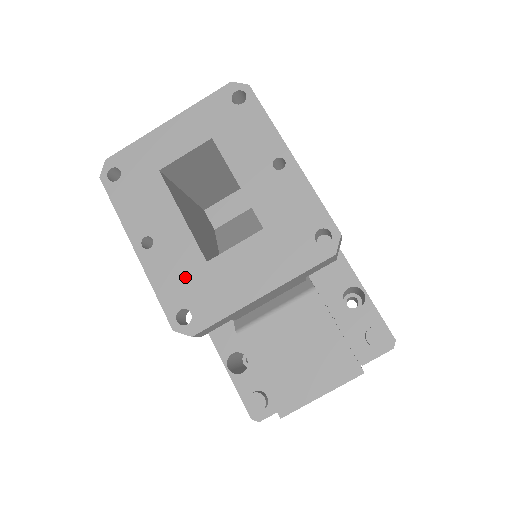
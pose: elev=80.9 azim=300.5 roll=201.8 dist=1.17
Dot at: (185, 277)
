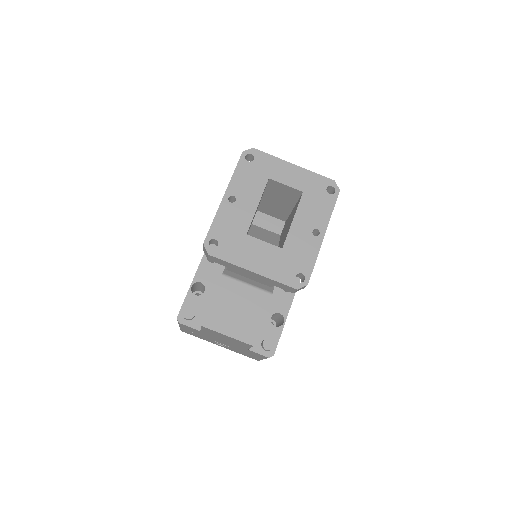
Dot at: (232, 230)
